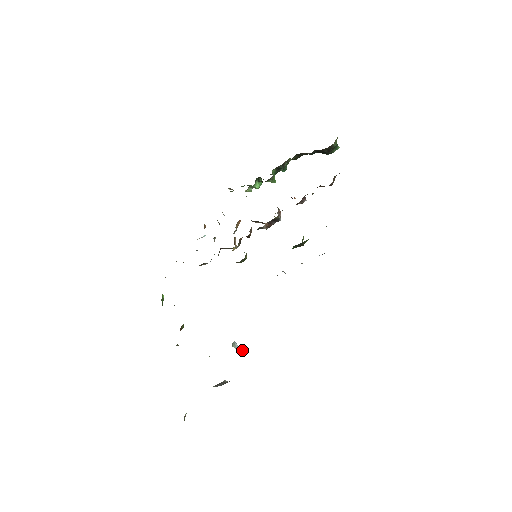
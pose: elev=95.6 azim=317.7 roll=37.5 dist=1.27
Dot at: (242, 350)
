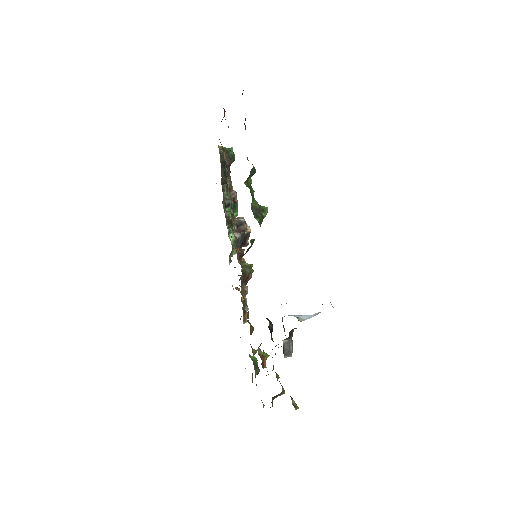
Dot at: (309, 315)
